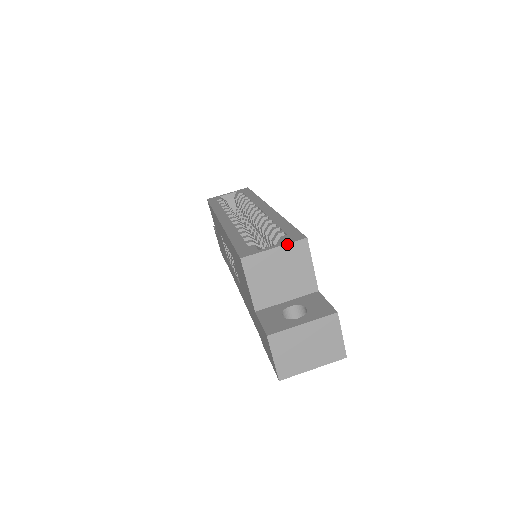
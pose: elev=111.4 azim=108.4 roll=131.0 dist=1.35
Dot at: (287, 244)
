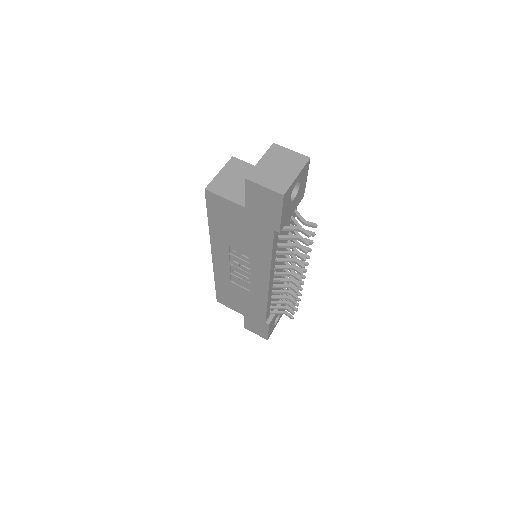
Dot at: (224, 166)
